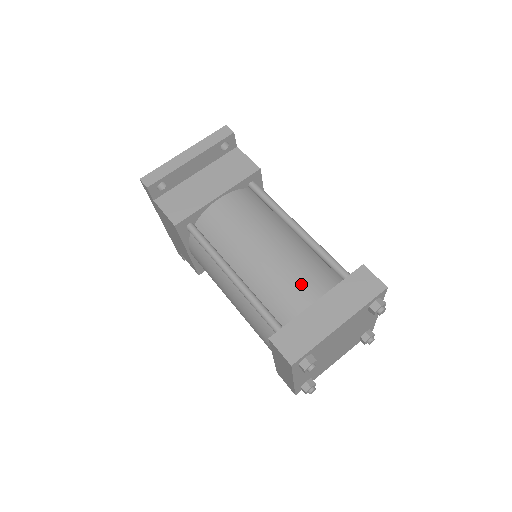
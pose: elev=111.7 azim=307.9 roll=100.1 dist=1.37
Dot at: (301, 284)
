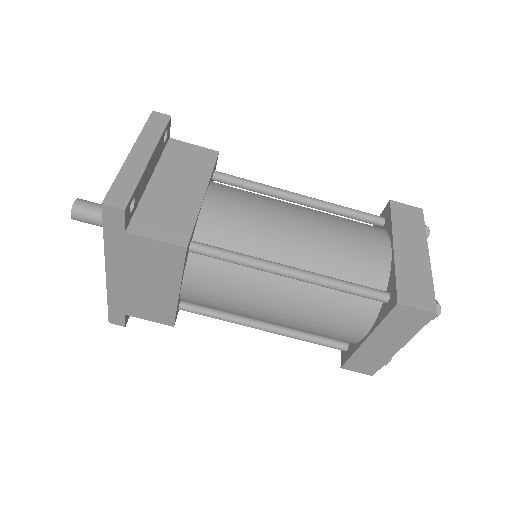
Dot at: (365, 241)
